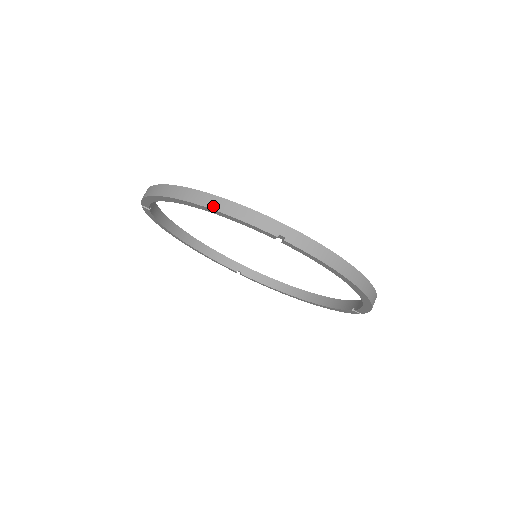
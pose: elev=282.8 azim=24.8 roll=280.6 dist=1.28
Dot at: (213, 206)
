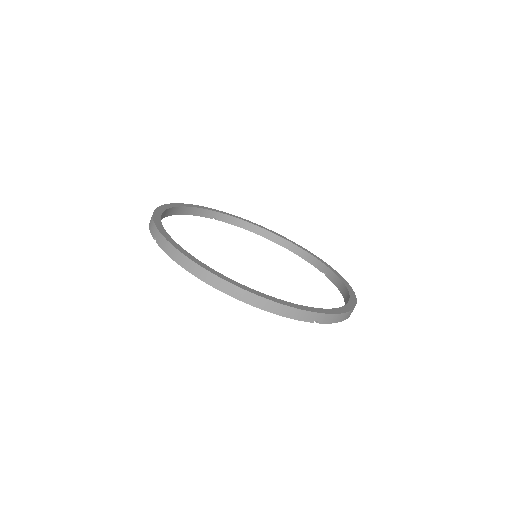
Dot at: (264, 308)
